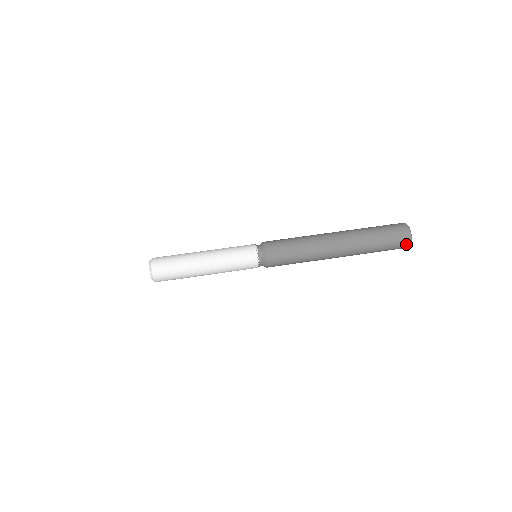
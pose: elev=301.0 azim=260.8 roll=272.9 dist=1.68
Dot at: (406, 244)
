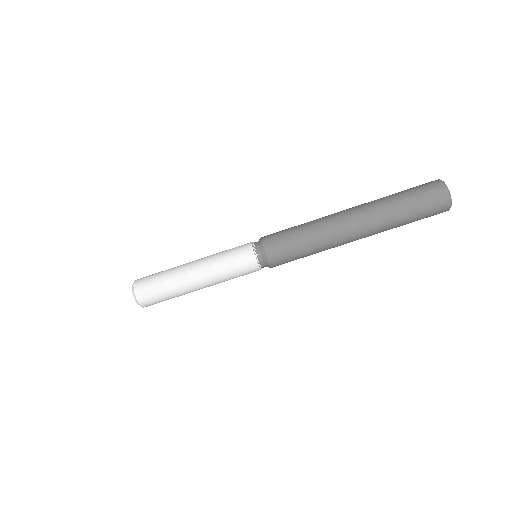
Dot at: (445, 206)
